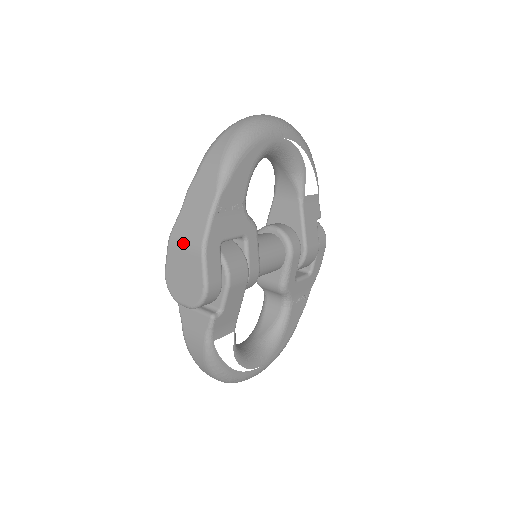
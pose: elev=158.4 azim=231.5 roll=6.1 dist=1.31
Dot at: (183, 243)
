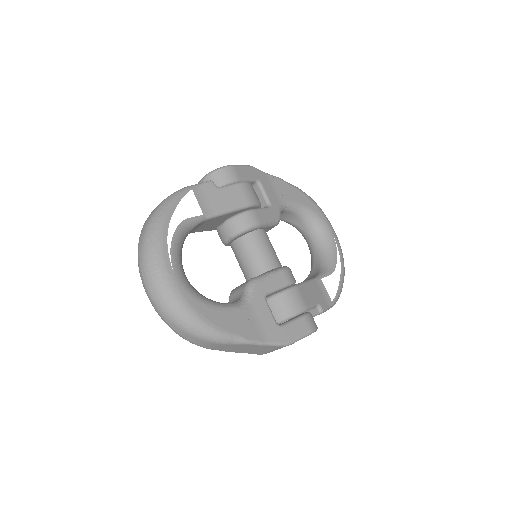
Dot at: occluded
